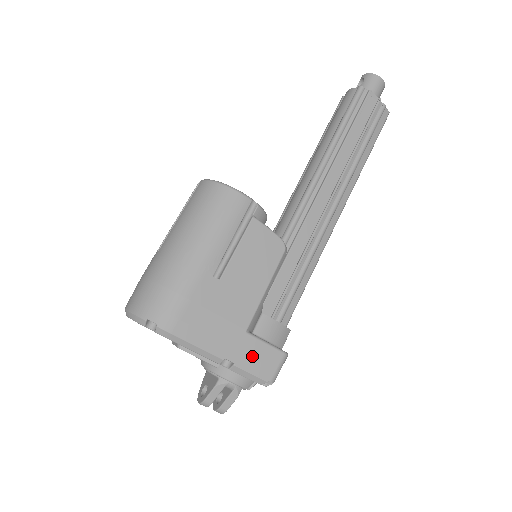
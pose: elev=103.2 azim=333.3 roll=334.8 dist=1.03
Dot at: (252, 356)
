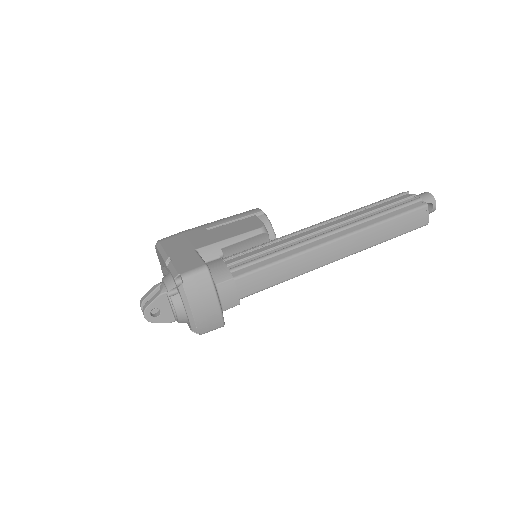
Dot at: (185, 260)
